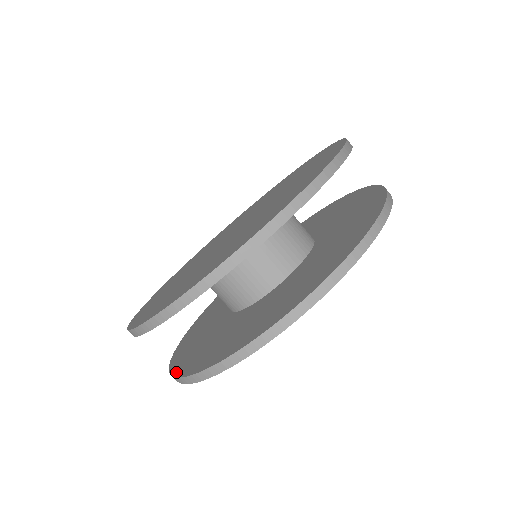
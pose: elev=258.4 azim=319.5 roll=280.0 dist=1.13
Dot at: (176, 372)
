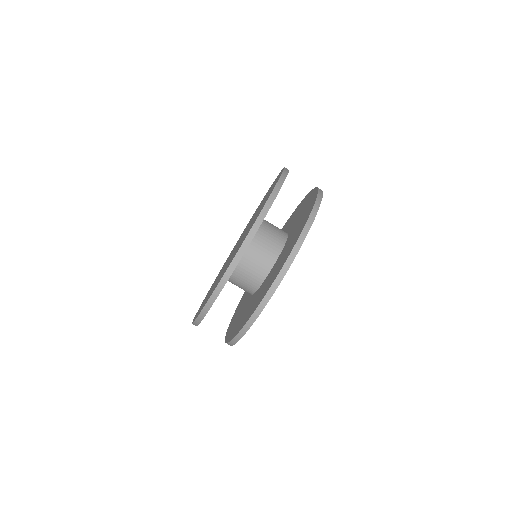
Dot at: (226, 337)
